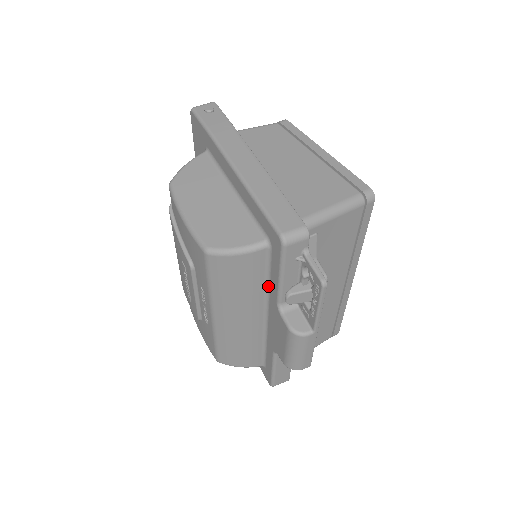
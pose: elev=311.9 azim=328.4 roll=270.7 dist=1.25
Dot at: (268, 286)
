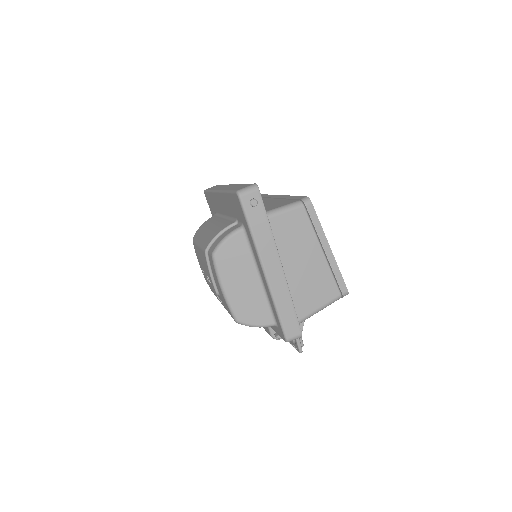
Dot at: occluded
